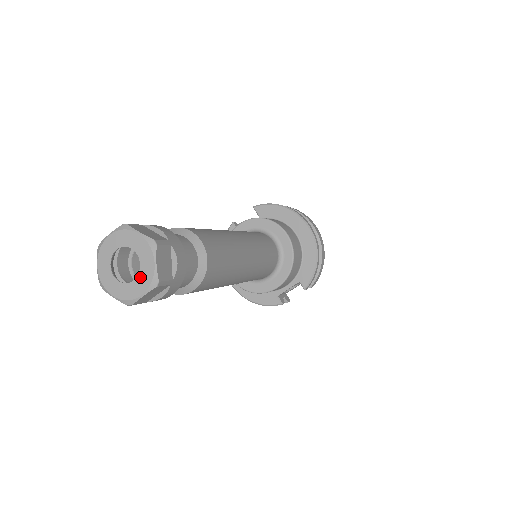
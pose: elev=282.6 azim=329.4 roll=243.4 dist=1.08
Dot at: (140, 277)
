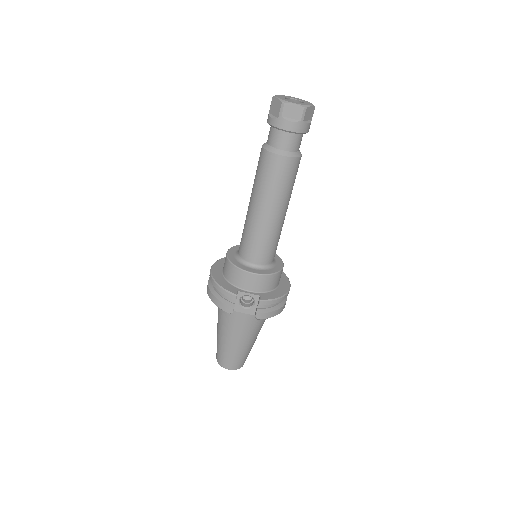
Dot at: (299, 103)
